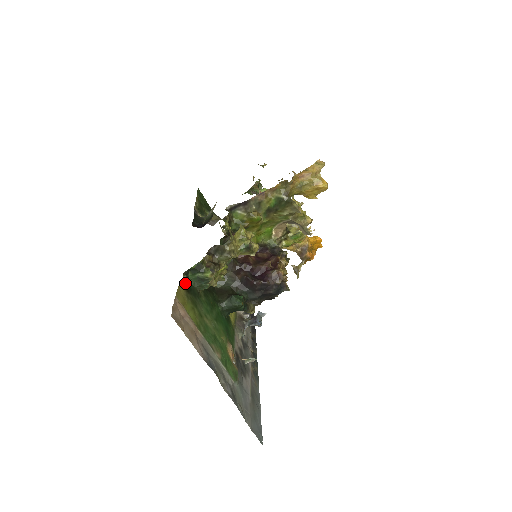
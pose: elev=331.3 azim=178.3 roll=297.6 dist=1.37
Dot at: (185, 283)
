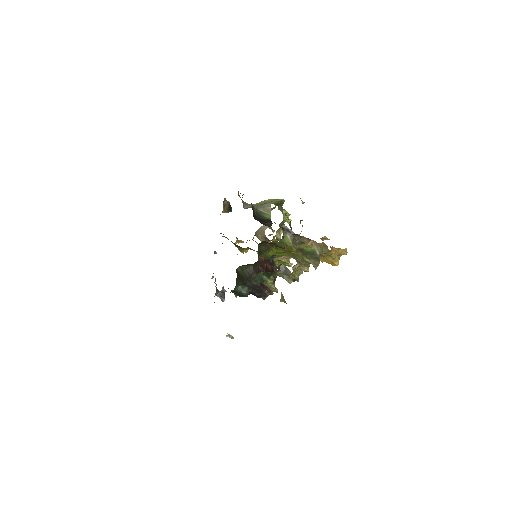
Dot at: occluded
